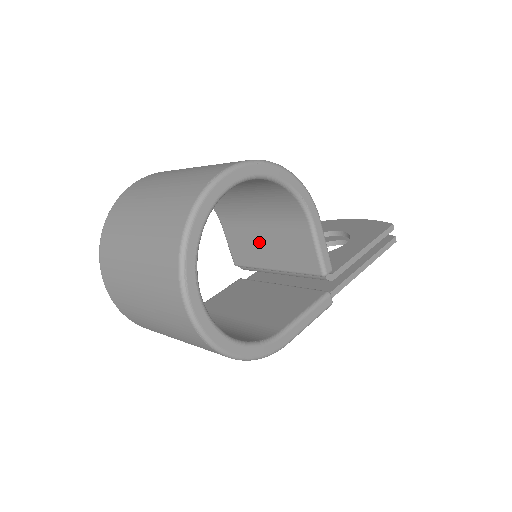
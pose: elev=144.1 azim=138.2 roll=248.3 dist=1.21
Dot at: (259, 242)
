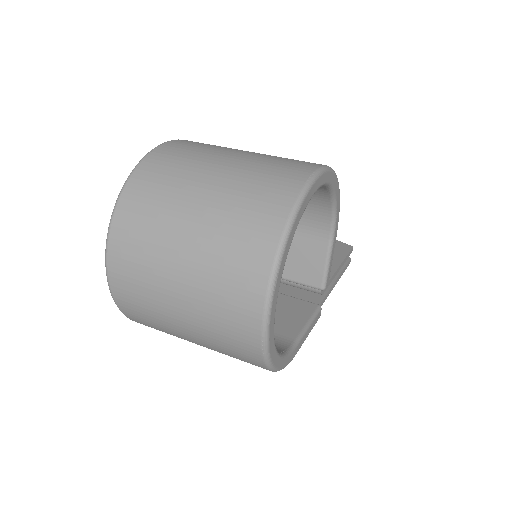
Dot at: occluded
